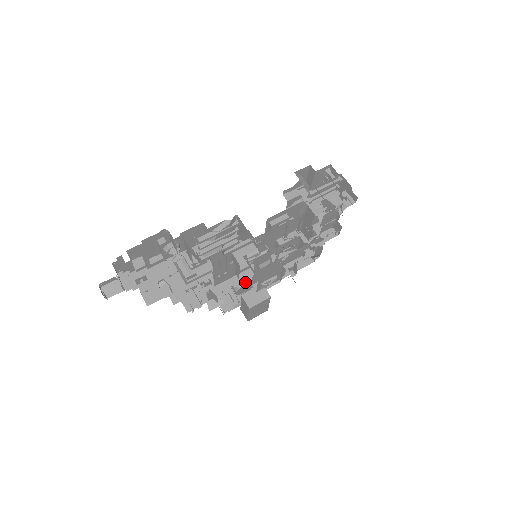
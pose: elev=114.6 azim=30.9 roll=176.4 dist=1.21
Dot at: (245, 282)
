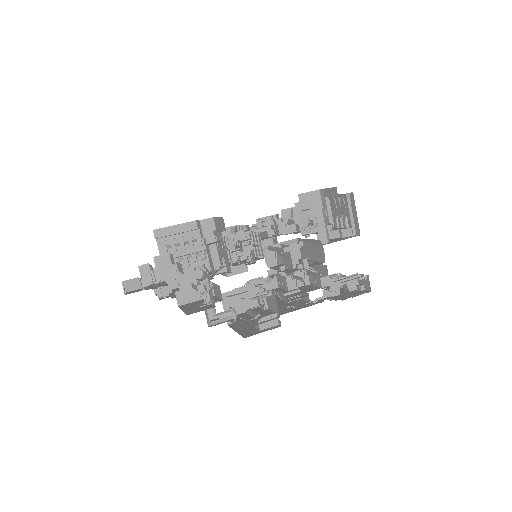
Dot at: occluded
